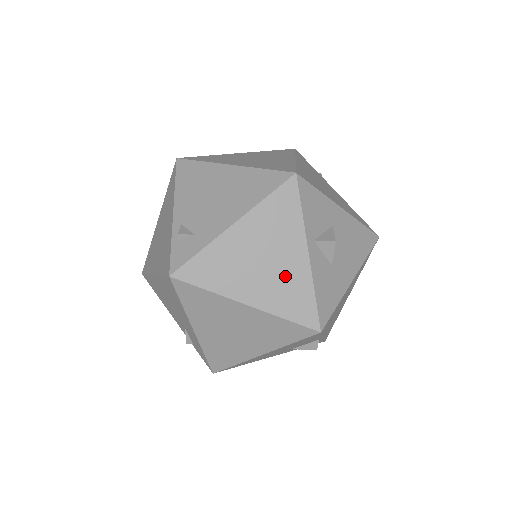
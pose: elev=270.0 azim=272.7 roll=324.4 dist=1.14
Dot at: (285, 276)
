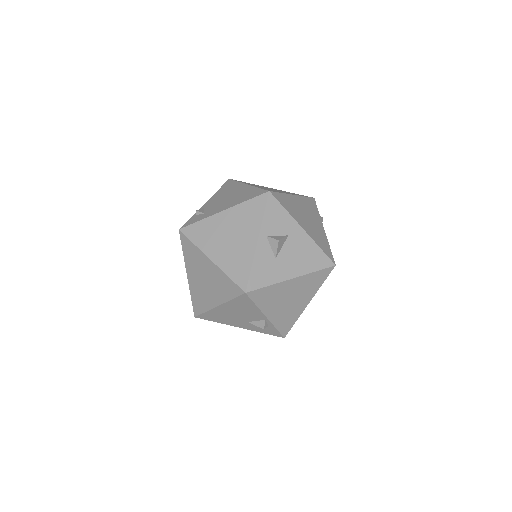
Dot at: (239, 250)
